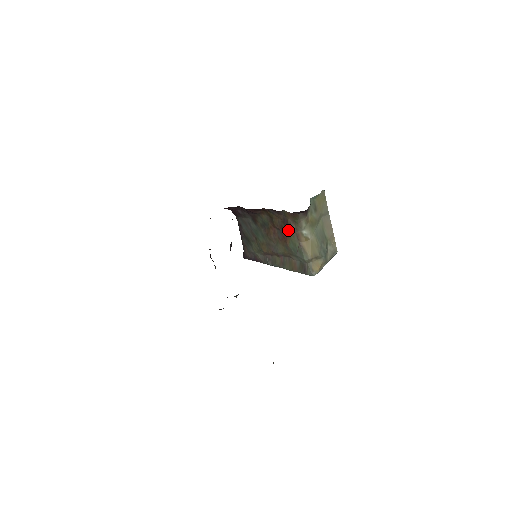
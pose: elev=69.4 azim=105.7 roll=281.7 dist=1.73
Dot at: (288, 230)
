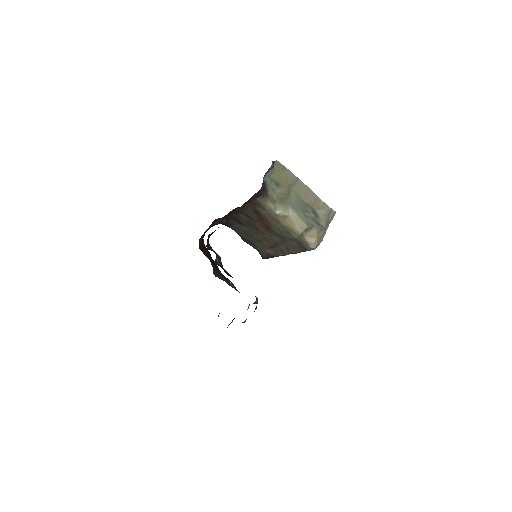
Dot at: (264, 218)
